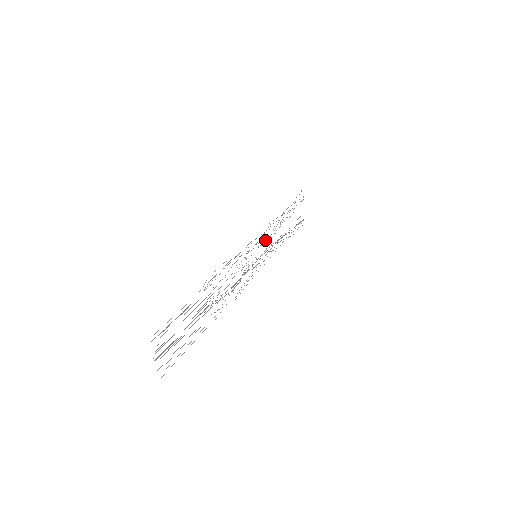
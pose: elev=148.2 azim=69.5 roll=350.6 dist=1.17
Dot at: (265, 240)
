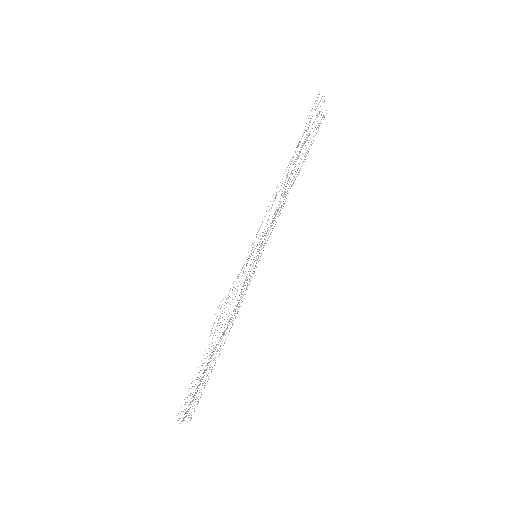
Dot at: occluded
